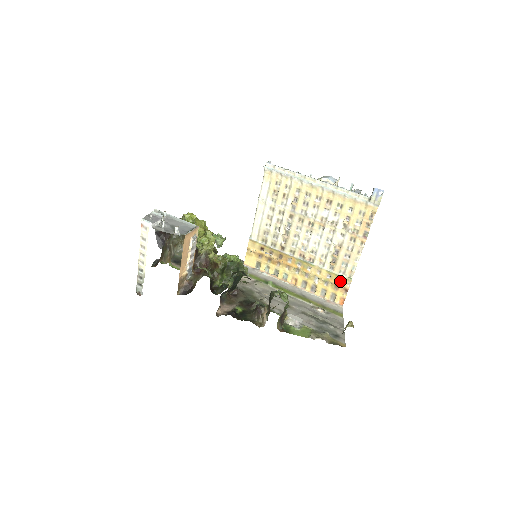
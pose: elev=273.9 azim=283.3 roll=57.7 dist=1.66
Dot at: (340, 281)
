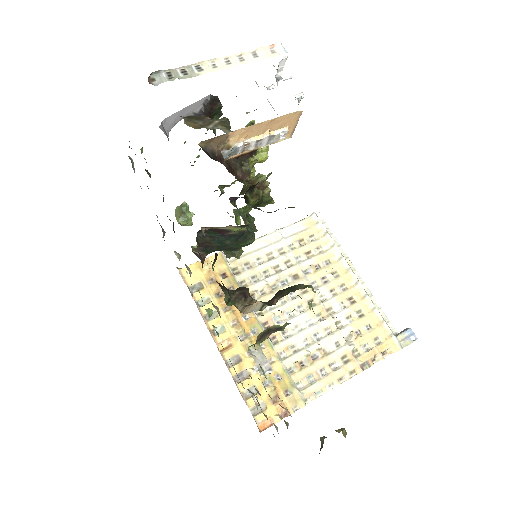
Dot at: (288, 395)
